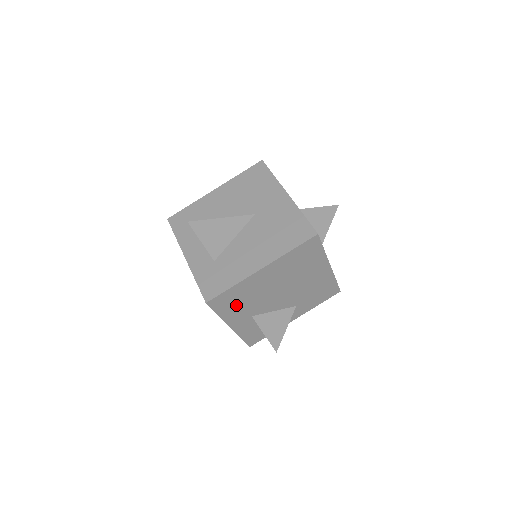
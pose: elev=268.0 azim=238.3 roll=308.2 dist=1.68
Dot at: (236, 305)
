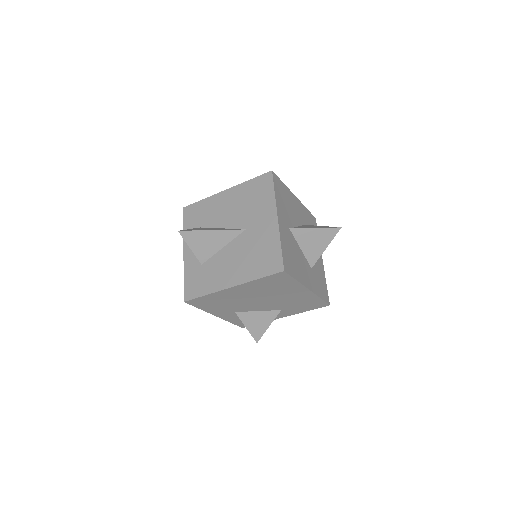
Dot at: (215, 305)
